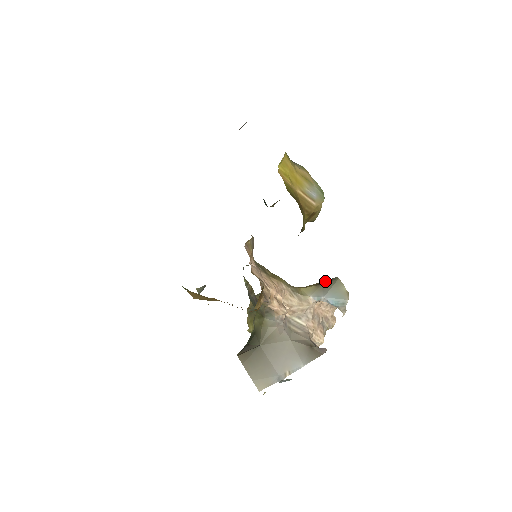
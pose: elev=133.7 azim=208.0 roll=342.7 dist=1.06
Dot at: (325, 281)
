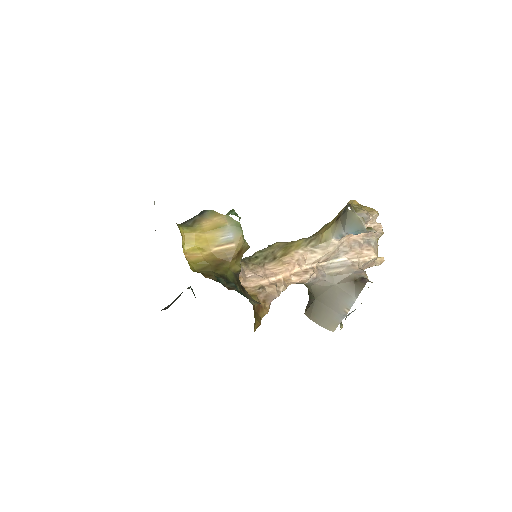
Dot at: (343, 210)
